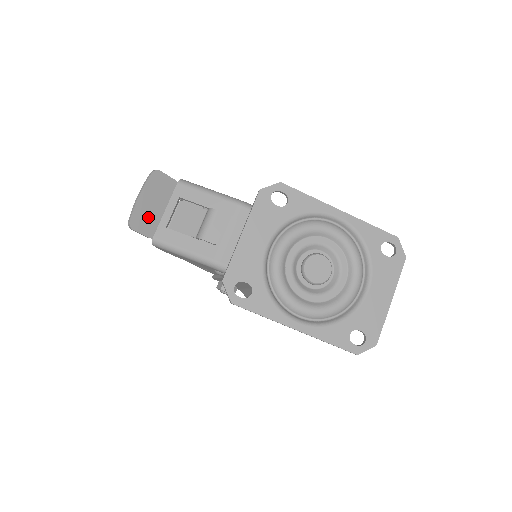
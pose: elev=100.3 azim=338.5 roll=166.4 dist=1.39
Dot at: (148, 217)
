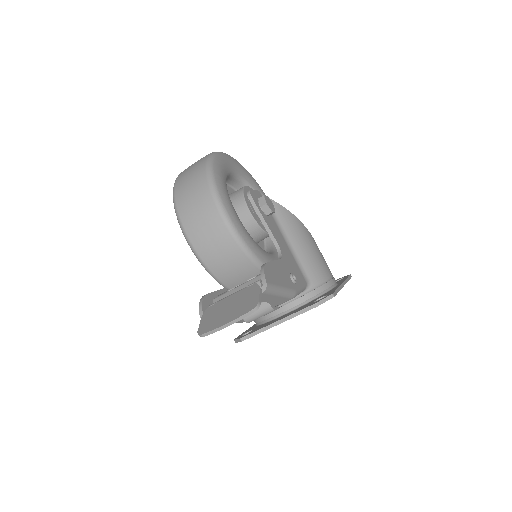
Dot at: (217, 319)
